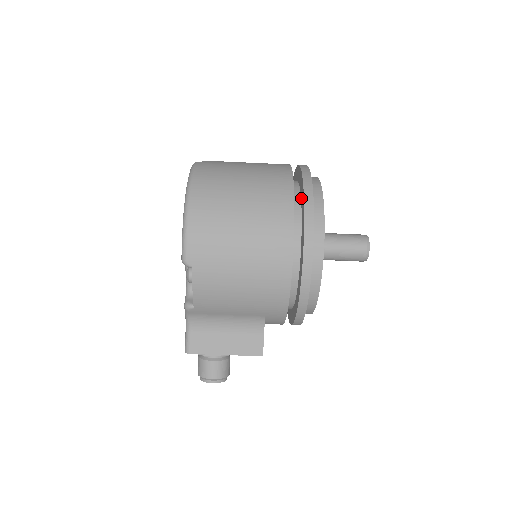
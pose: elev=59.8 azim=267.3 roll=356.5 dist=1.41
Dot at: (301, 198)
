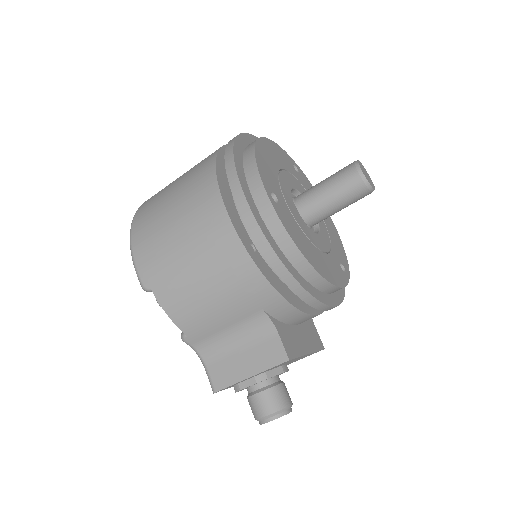
Dot at: occluded
